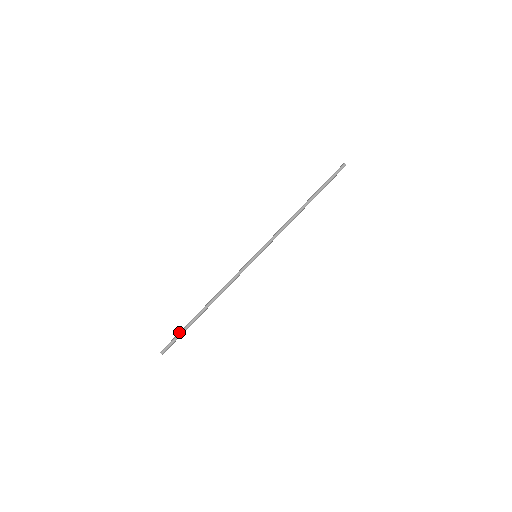
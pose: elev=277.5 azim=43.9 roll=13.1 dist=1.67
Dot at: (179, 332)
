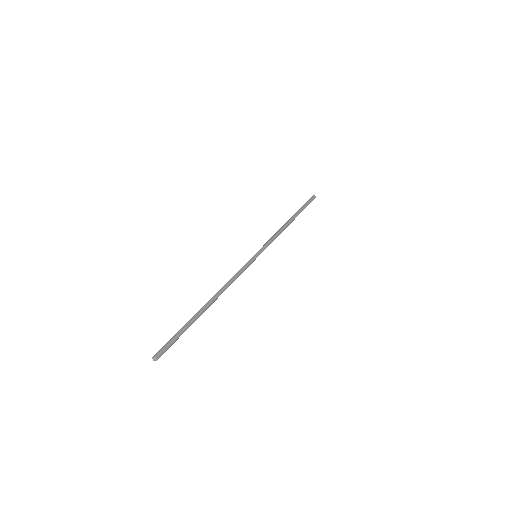
Dot at: (179, 330)
